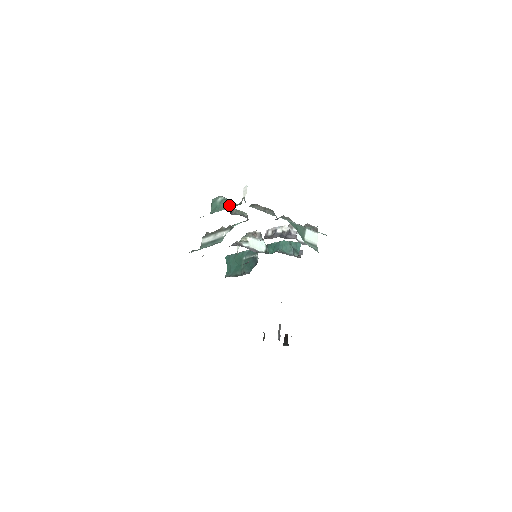
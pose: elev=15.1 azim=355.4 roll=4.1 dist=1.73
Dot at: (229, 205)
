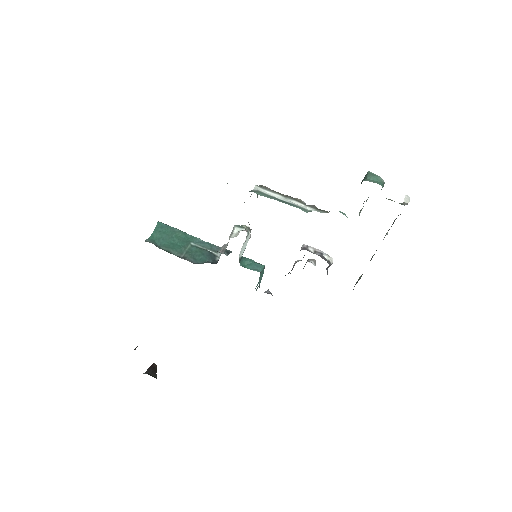
Dot at: occluded
